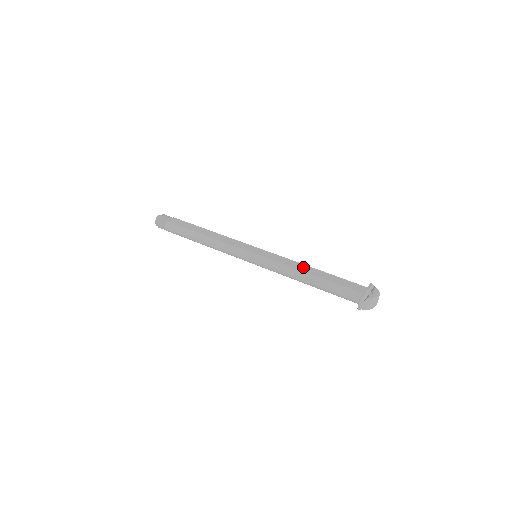
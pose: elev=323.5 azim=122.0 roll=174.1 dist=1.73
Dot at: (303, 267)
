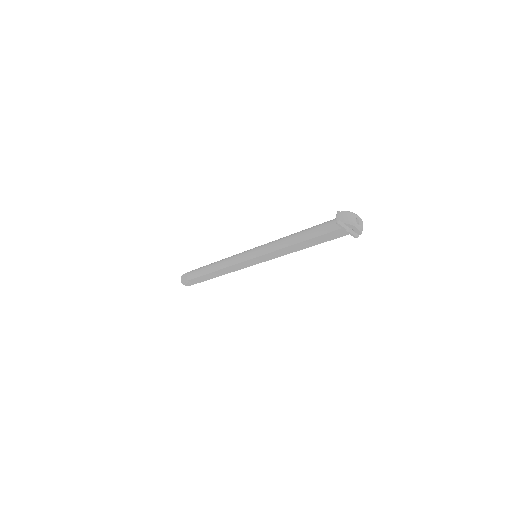
Dot at: occluded
